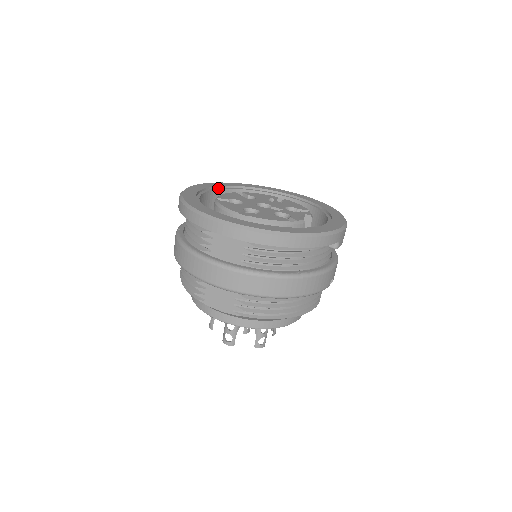
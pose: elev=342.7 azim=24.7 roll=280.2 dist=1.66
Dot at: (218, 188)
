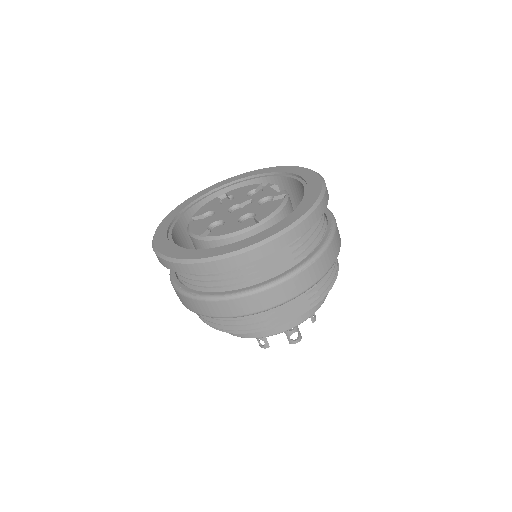
Dot at: (168, 233)
